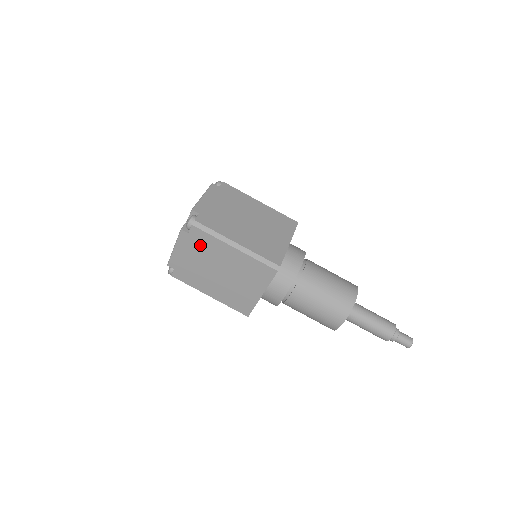
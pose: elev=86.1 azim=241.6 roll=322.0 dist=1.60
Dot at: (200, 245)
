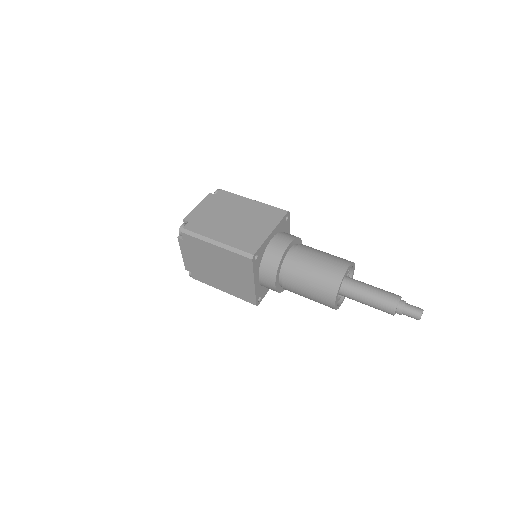
Dot at: (223, 201)
